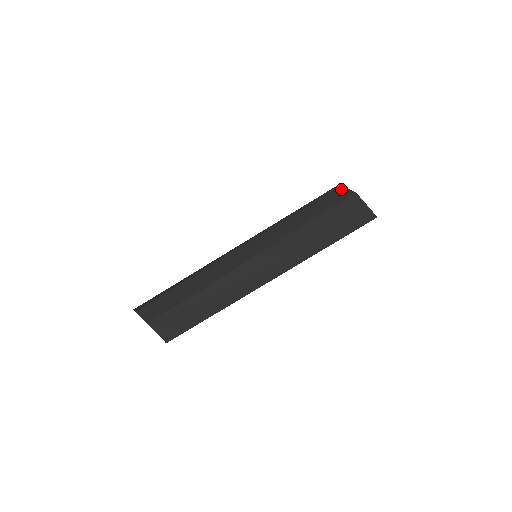
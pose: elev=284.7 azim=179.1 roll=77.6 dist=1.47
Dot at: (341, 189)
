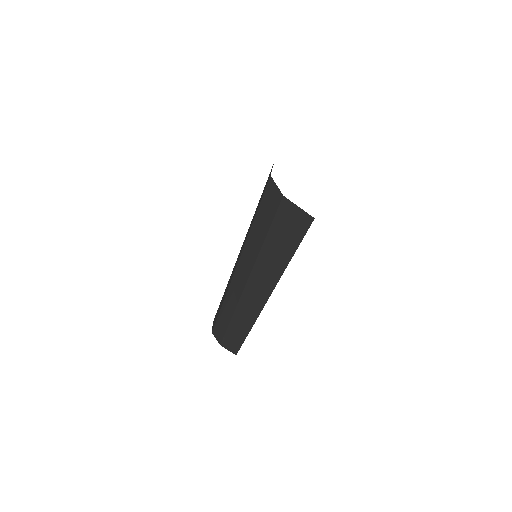
Dot at: (273, 187)
